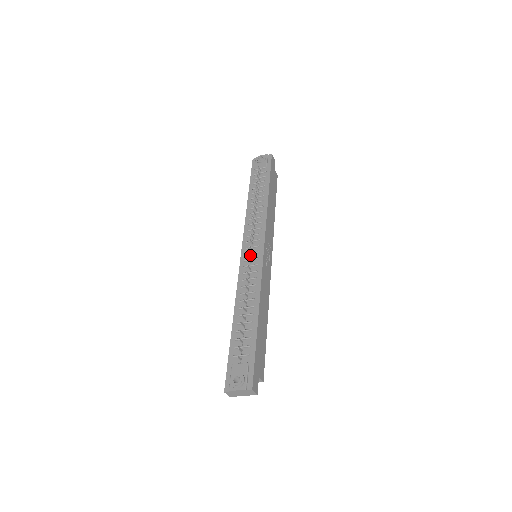
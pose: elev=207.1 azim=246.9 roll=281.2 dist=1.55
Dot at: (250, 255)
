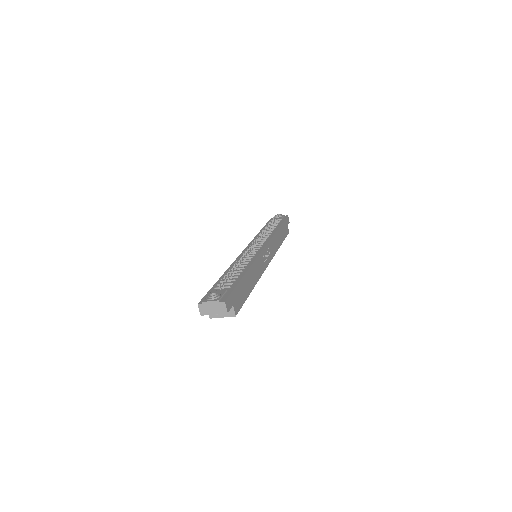
Dot at: (251, 248)
